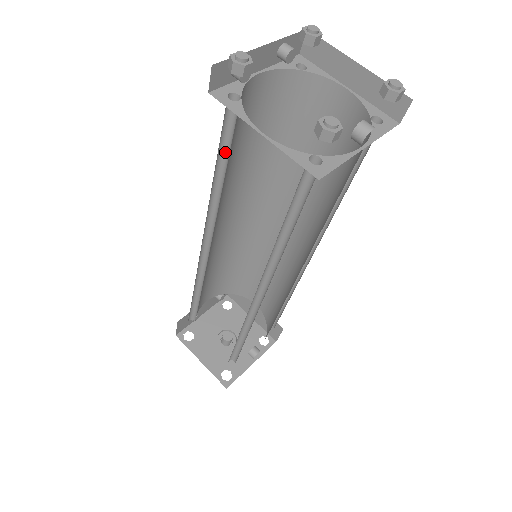
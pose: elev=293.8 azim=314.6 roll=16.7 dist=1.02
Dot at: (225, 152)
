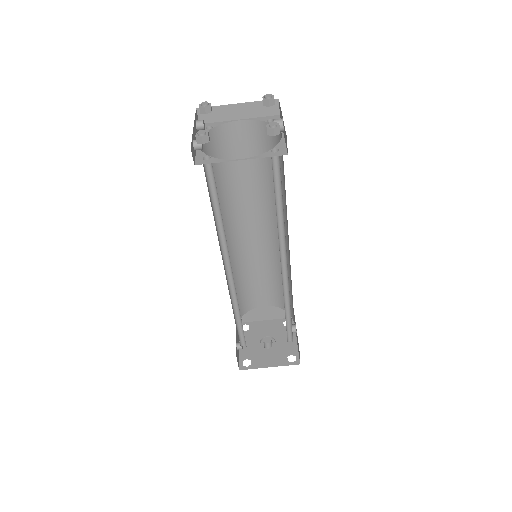
Dot at: (213, 197)
